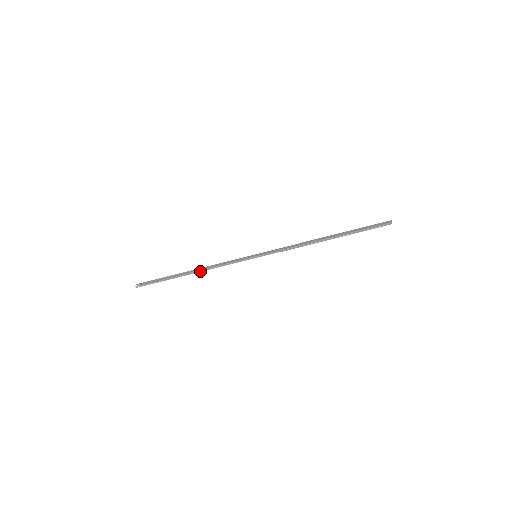
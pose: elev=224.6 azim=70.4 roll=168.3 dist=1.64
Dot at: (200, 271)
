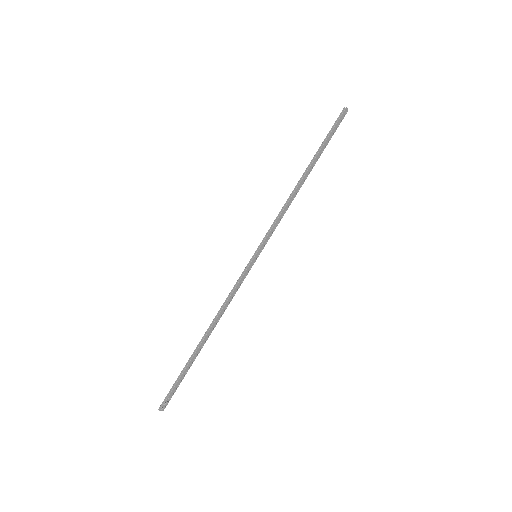
Dot at: (212, 324)
